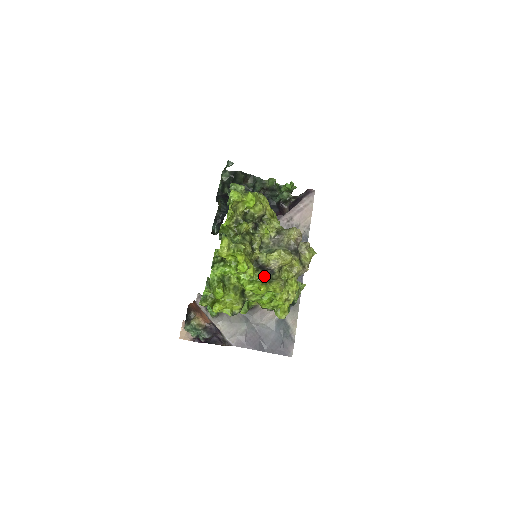
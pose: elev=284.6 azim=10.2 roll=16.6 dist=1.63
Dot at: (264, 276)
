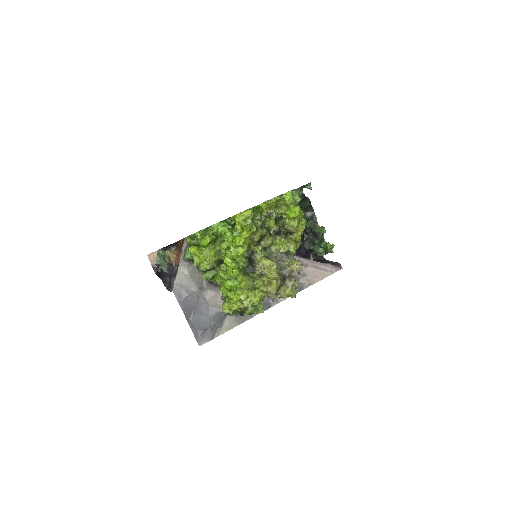
Dot at: (245, 266)
